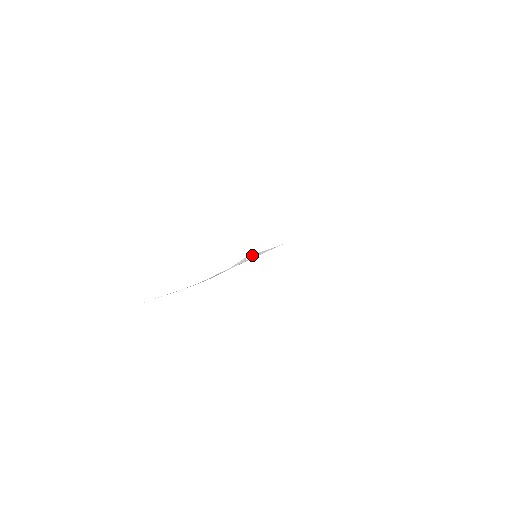
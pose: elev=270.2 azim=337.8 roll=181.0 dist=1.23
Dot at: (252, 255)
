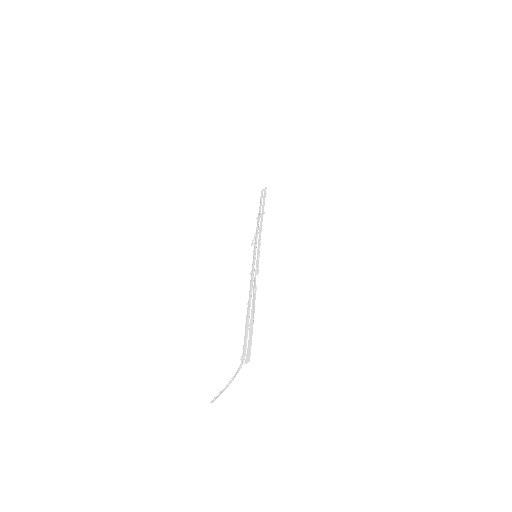
Dot at: (257, 267)
